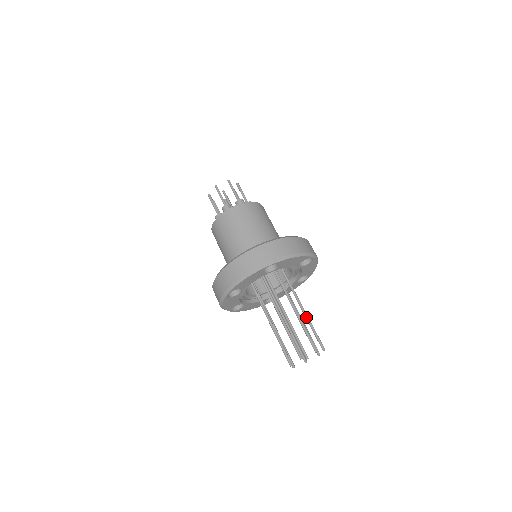
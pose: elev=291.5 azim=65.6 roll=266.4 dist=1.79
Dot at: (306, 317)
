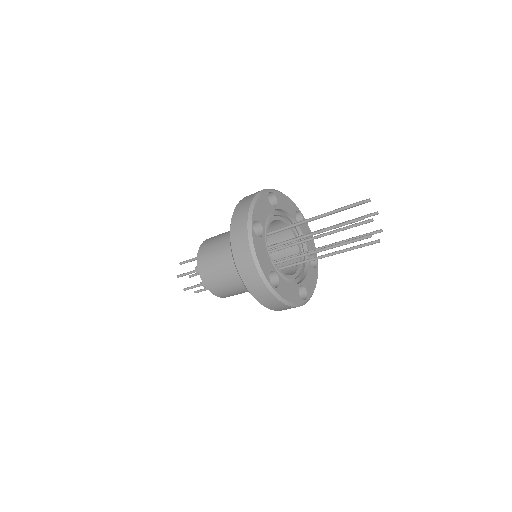
Dot at: occluded
